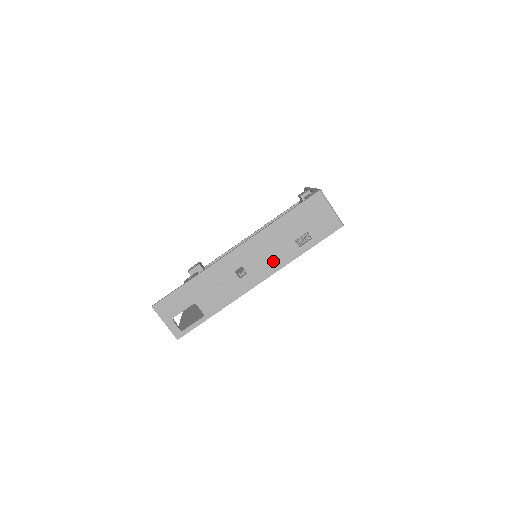
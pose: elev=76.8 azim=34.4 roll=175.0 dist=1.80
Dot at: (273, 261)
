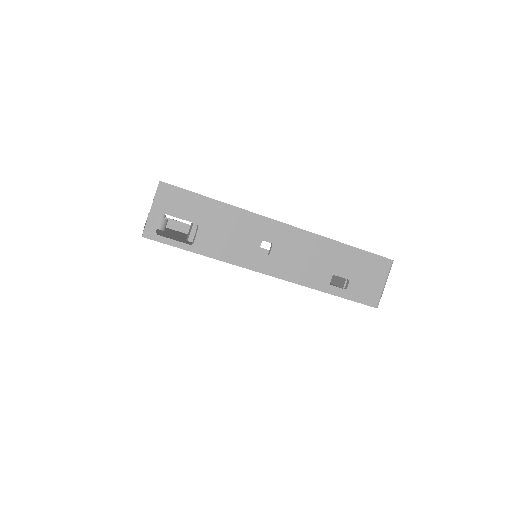
Dot at: (300, 270)
